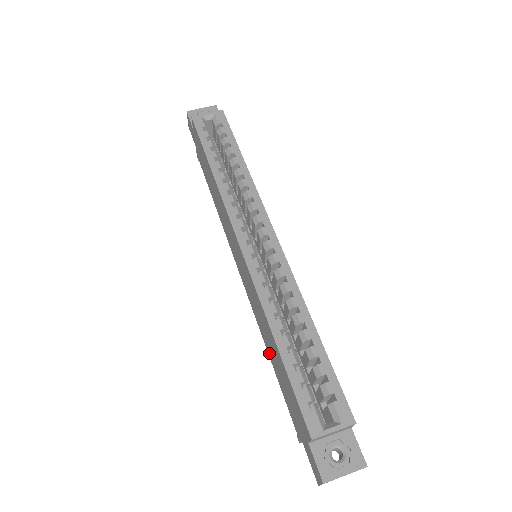
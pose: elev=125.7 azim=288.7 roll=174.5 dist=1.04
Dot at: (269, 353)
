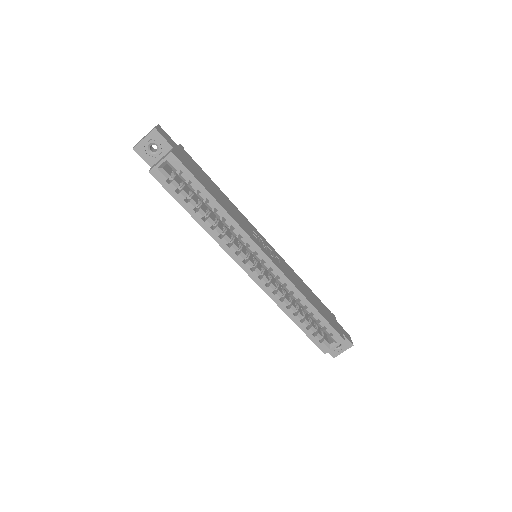
Dot at: occluded
